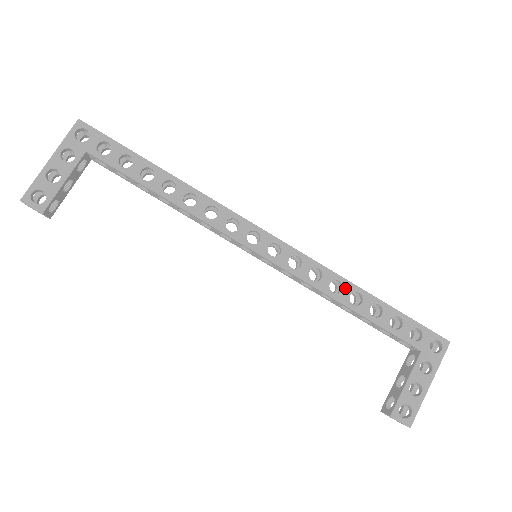
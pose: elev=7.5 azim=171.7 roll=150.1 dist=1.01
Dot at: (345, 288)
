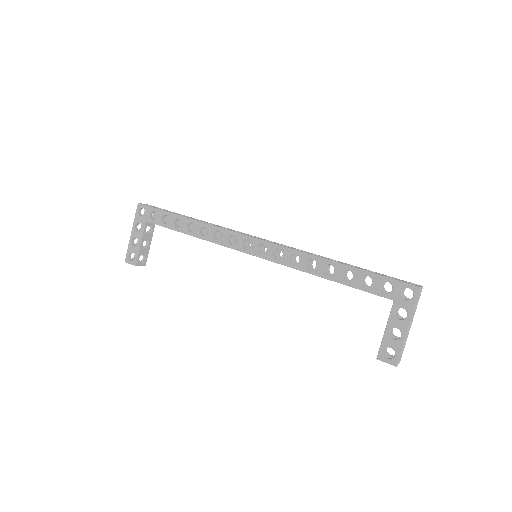
Dot at: (318, 264)
